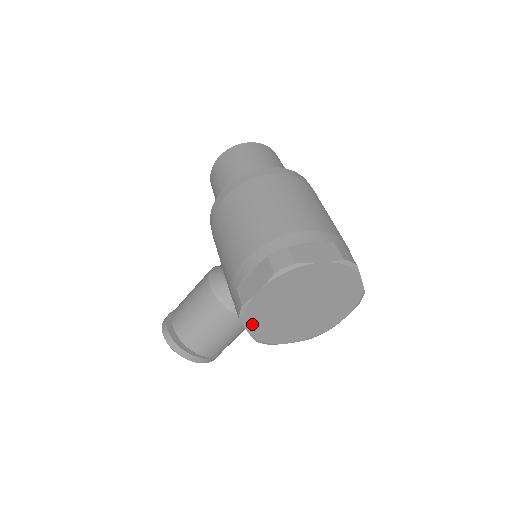
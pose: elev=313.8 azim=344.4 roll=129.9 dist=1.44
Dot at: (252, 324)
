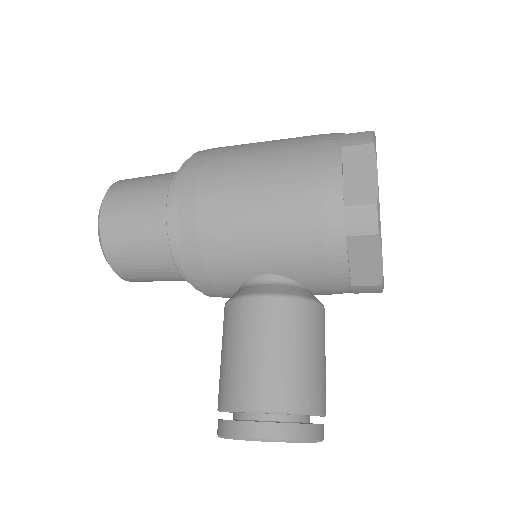
Dot at: occluded
